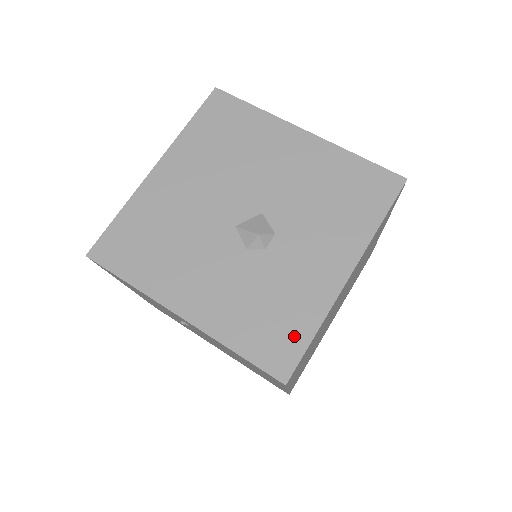
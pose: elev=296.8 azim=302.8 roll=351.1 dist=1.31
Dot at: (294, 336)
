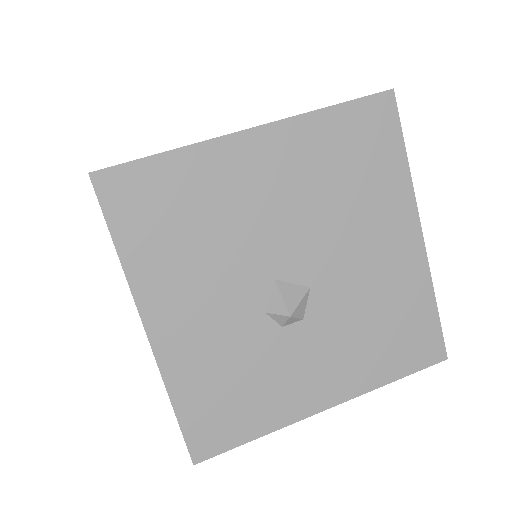
Dot at: (237, 428)
